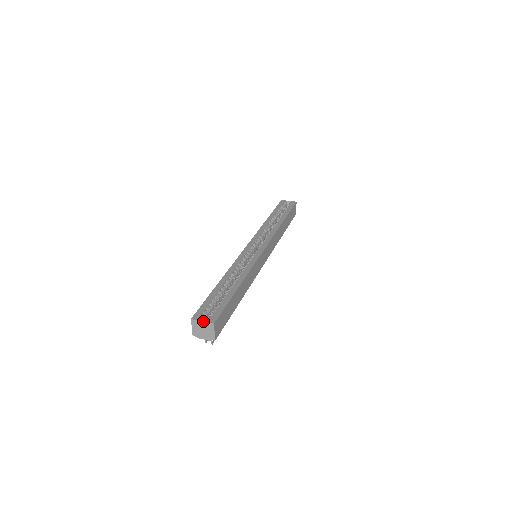
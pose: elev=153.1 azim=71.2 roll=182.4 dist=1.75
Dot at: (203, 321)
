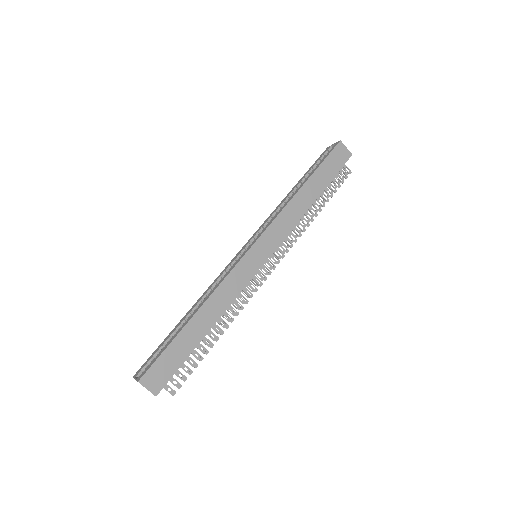
Dot at: (135, 379)
